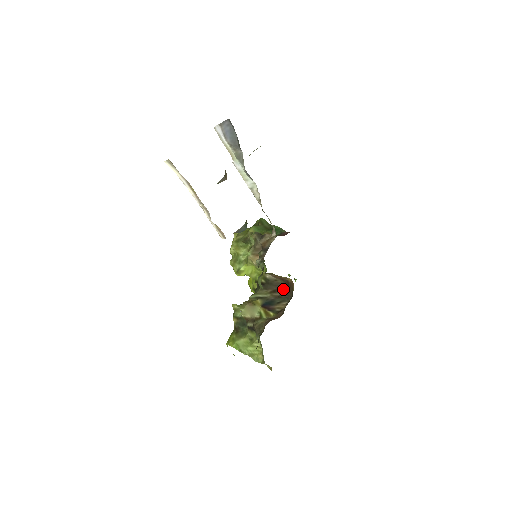
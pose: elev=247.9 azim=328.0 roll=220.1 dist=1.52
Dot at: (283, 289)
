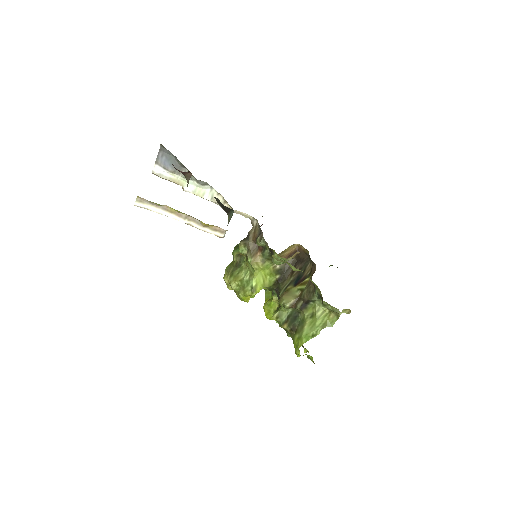
Dot at: (297, 263)
